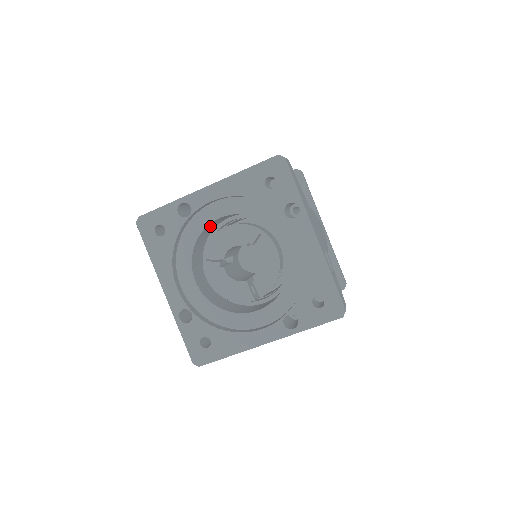
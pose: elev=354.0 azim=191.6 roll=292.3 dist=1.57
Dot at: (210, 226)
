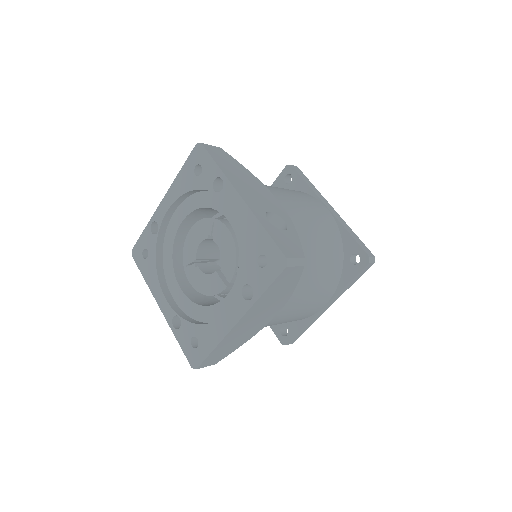
Dot at: (184, 236)
